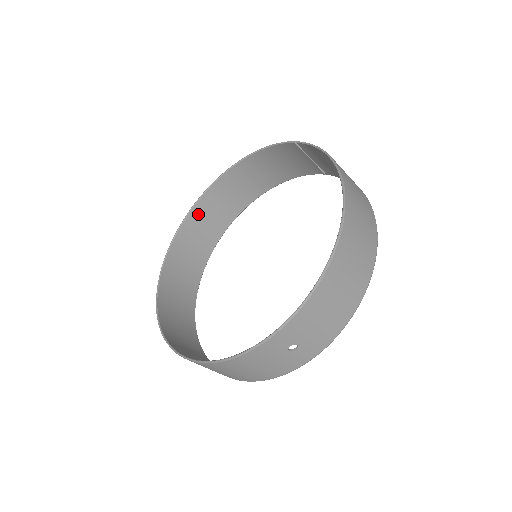
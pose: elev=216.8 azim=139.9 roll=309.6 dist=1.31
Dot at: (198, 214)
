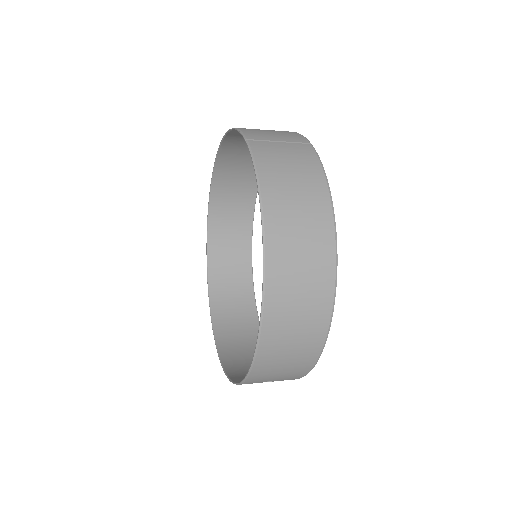
Dot at: (221, 180)
